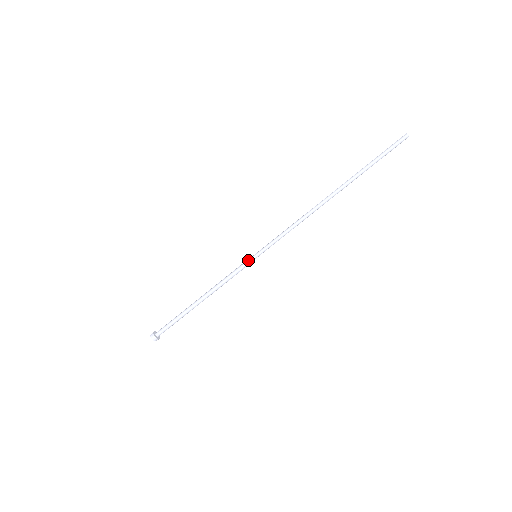
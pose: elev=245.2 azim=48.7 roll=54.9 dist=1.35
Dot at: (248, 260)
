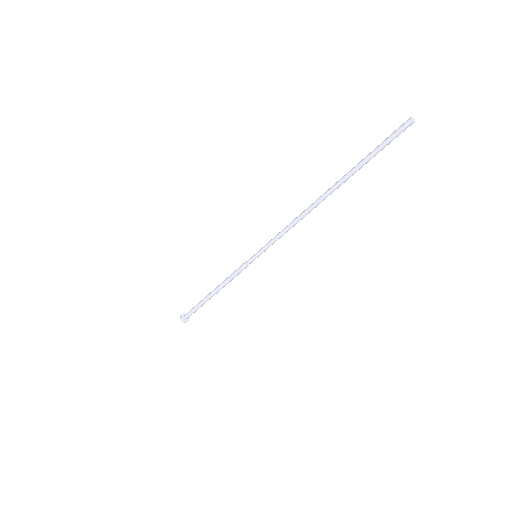
Dot at: (249, 260)
